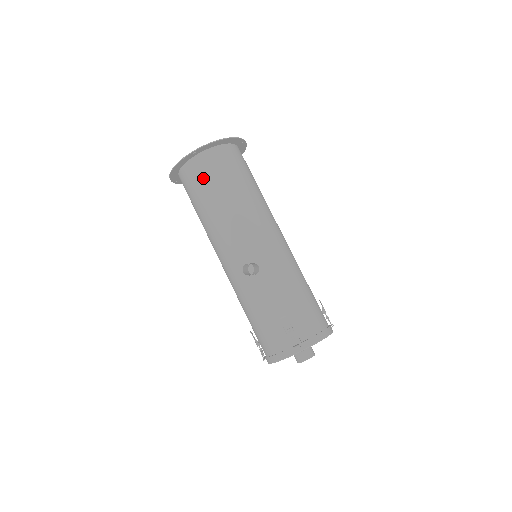
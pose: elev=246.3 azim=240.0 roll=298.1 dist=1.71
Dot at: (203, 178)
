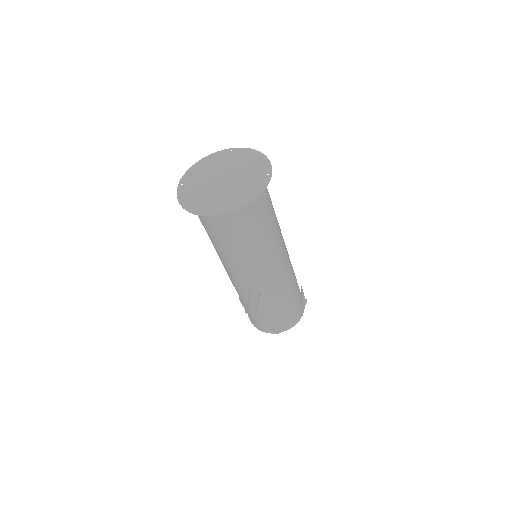
Dot at: (220, 227)
